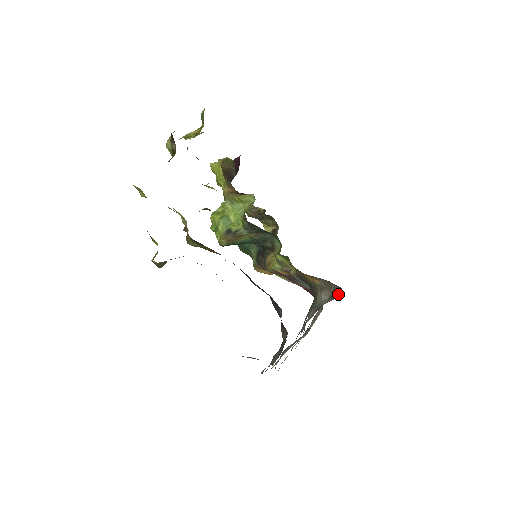
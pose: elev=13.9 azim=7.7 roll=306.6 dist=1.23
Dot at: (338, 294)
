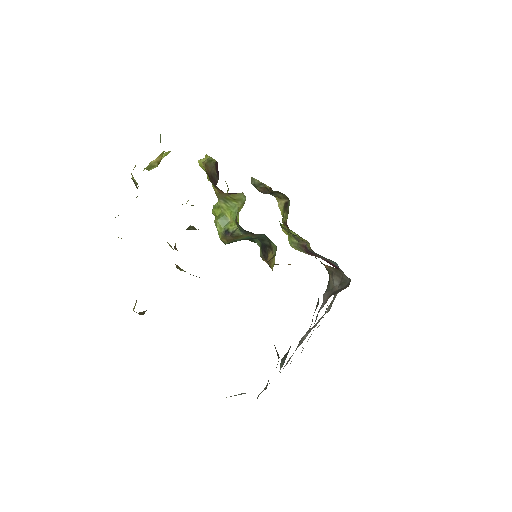
Dot at: (347, 282)
